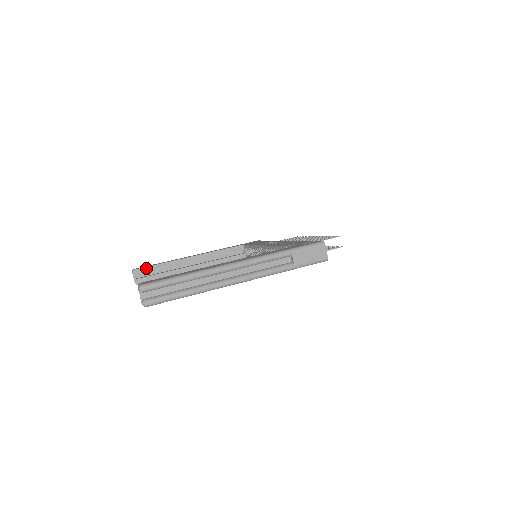
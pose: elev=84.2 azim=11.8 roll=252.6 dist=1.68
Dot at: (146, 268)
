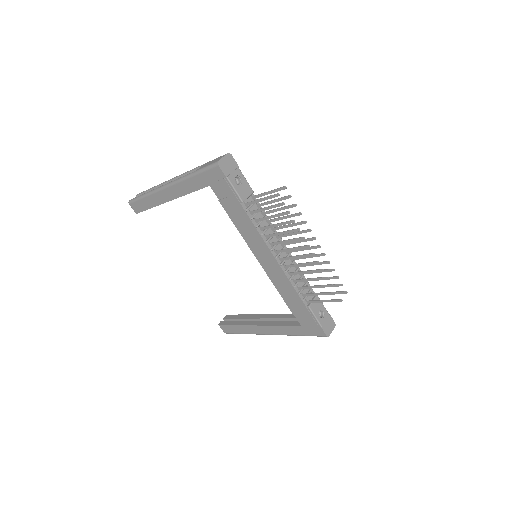
Dot at: (234, 315)
